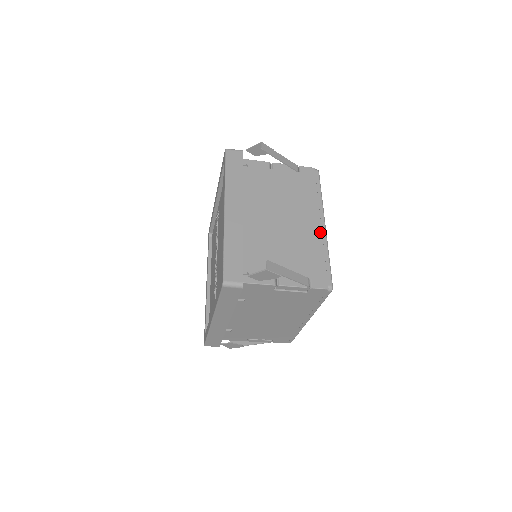
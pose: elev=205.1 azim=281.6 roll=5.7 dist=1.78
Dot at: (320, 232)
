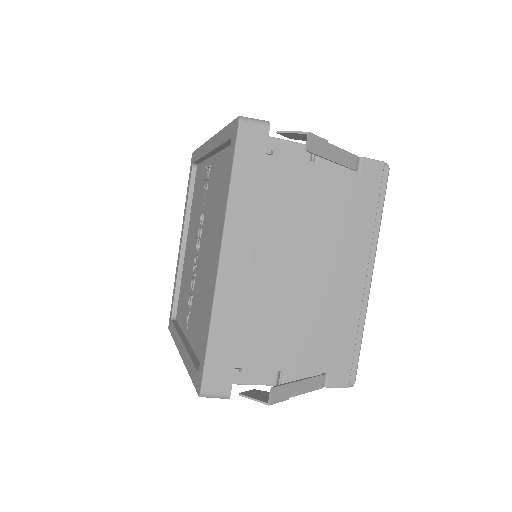
Dot at: (361, 293)
